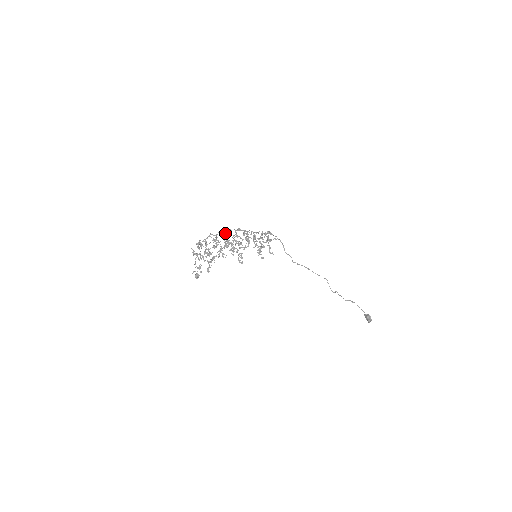
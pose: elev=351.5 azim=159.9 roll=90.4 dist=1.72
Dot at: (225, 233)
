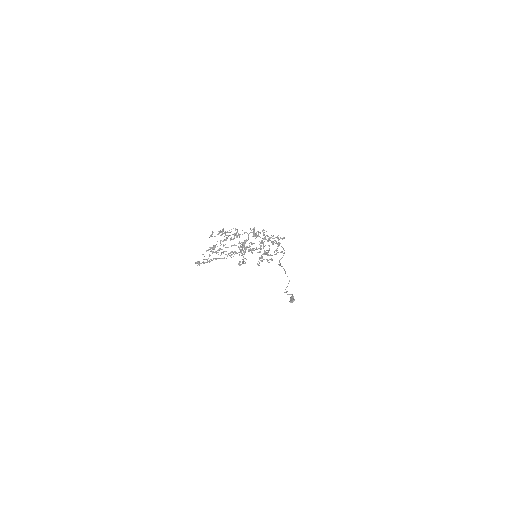
Dot at: occluded
